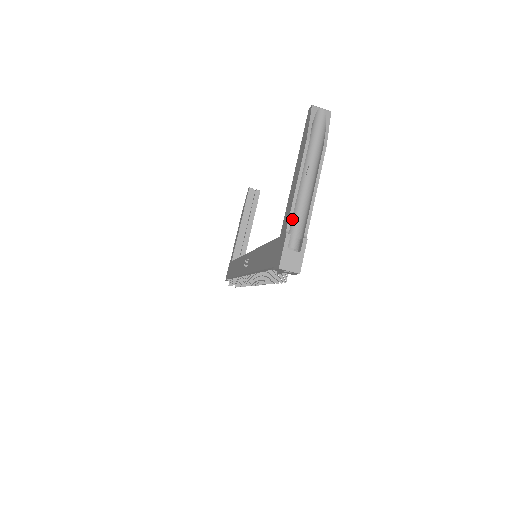
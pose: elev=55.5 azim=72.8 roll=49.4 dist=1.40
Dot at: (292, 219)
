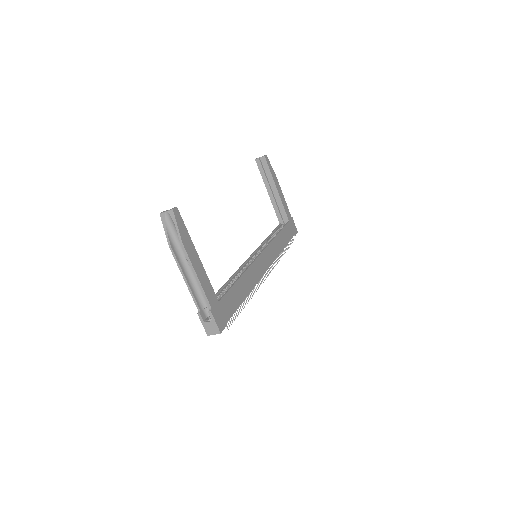
Dot at: (200, 297)
